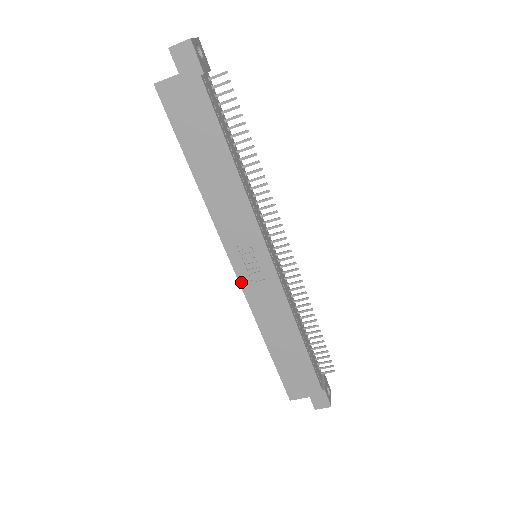
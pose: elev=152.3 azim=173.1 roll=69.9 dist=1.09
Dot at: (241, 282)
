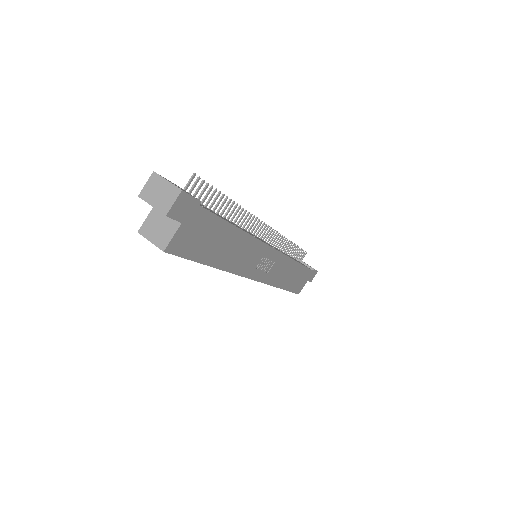
Dot at: (261, 281)
